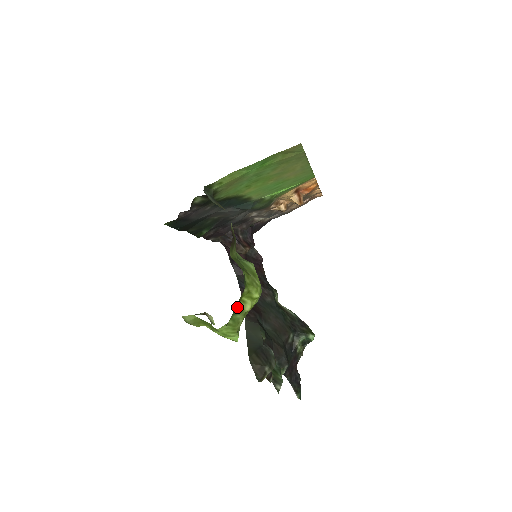
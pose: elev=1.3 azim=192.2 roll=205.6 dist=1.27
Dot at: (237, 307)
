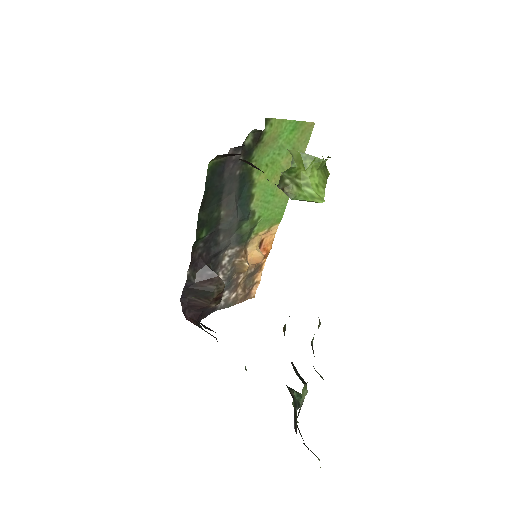
Dot at: occluded
